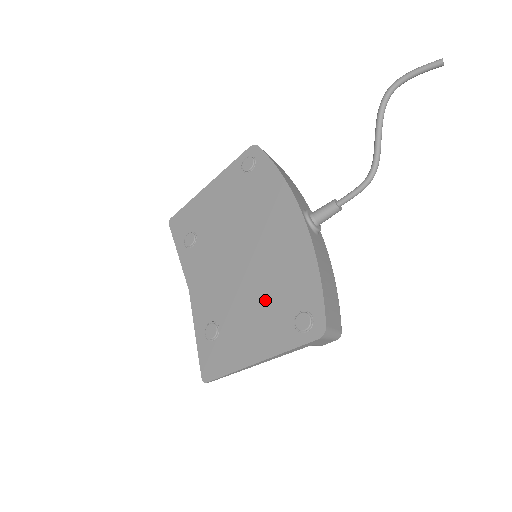
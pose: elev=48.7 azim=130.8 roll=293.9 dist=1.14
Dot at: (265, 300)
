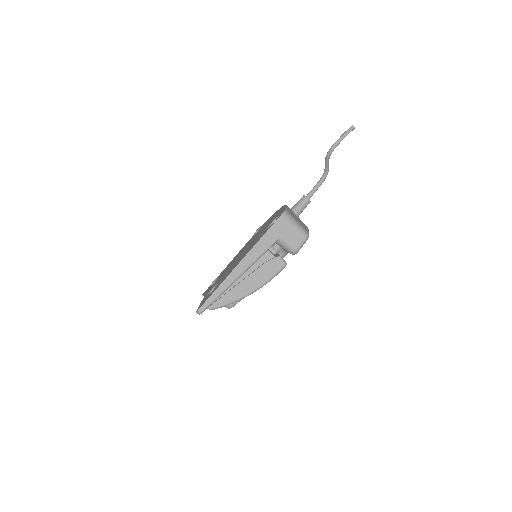
Dot at: (252, 244)
